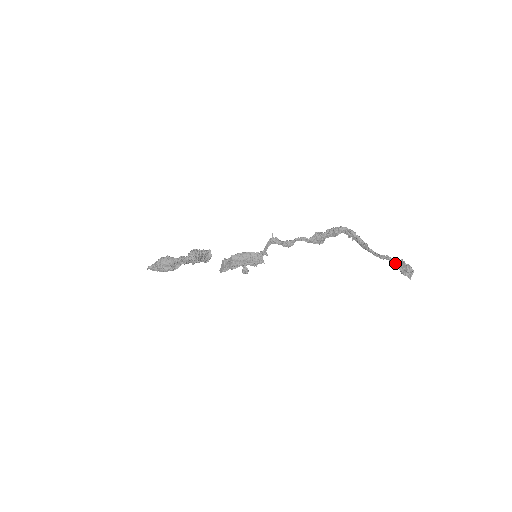
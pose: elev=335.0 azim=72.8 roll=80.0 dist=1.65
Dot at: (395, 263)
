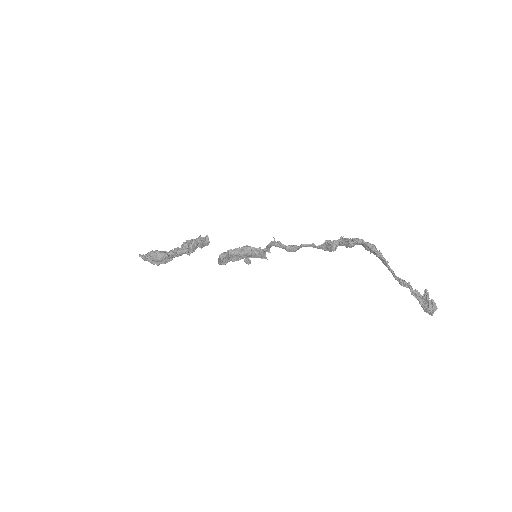
Dot at: (416, 295)
